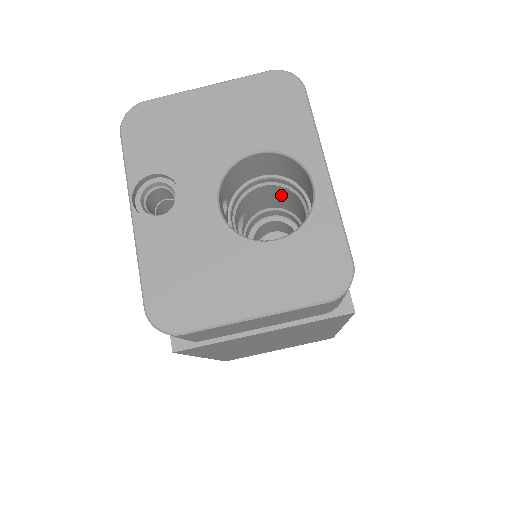
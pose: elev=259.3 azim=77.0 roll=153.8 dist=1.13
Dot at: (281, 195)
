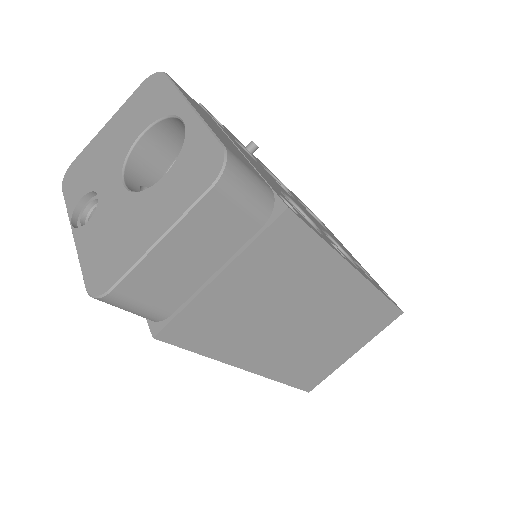
Dot at: occluded
